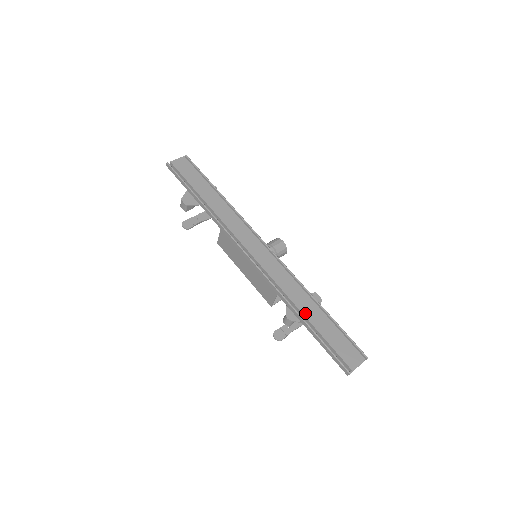
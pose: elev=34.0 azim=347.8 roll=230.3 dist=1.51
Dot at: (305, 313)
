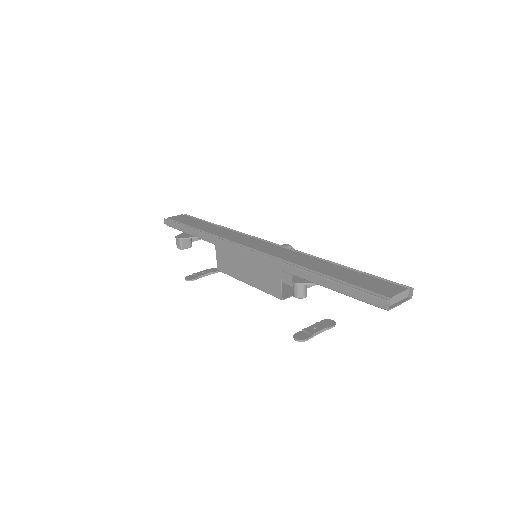
Dot at: (314, 269)
